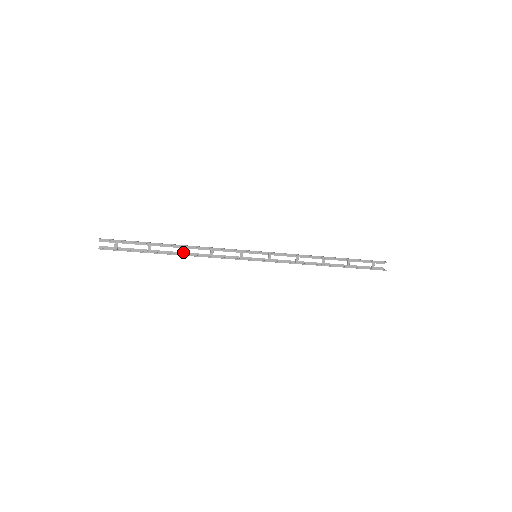
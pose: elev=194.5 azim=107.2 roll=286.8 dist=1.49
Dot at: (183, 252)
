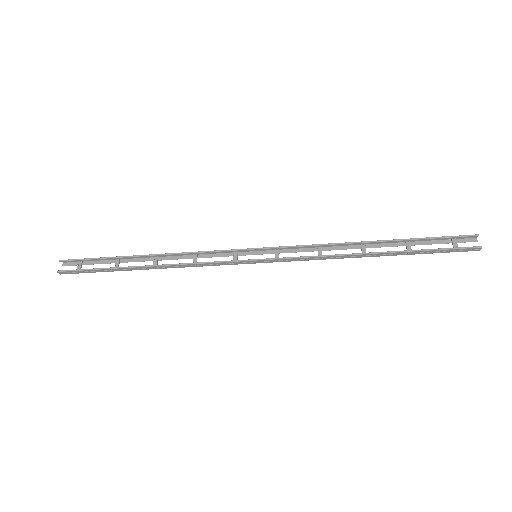
Dot at: occluded
